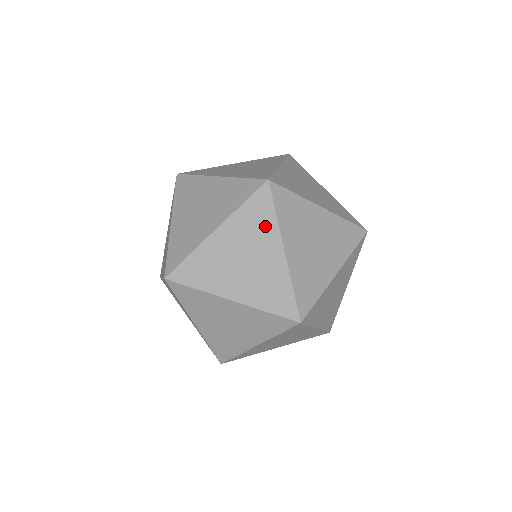
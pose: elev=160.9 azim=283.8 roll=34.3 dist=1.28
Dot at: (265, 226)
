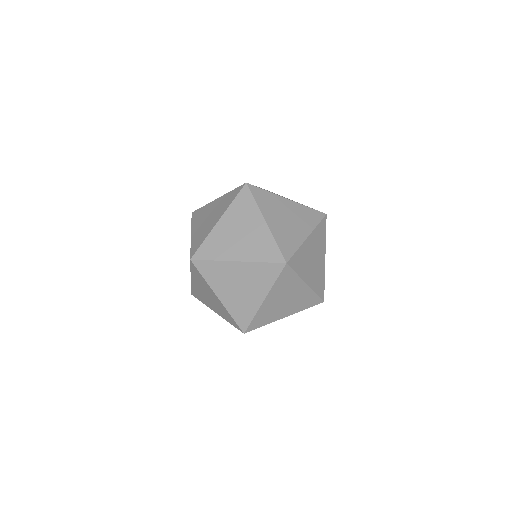
Dot at: (292, 282)
